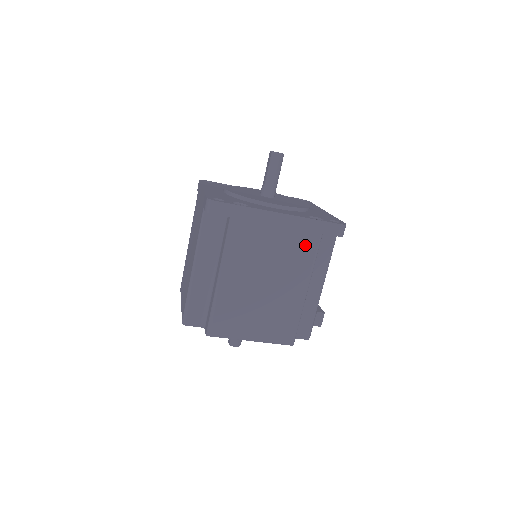
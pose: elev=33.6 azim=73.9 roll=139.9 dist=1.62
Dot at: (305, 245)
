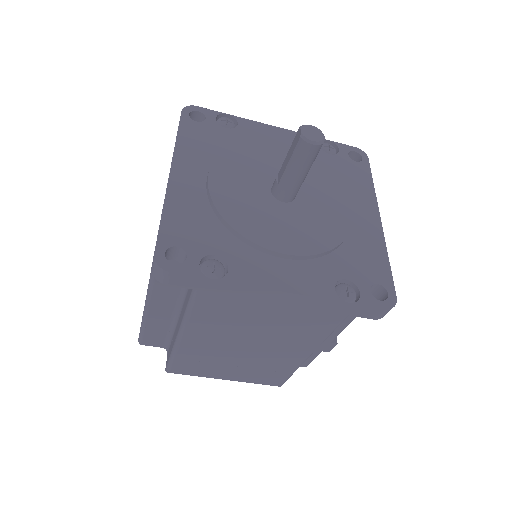
Dot at: (317, 322)
